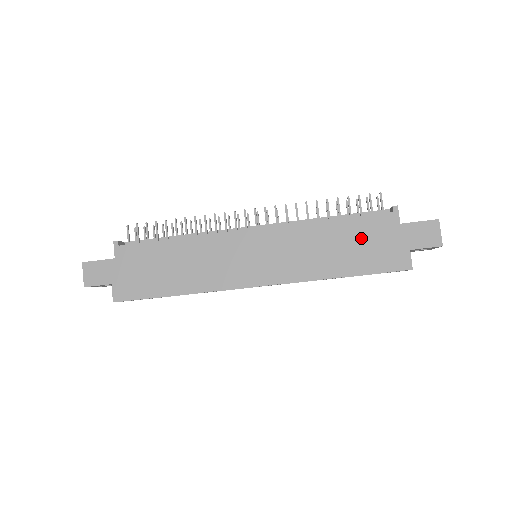
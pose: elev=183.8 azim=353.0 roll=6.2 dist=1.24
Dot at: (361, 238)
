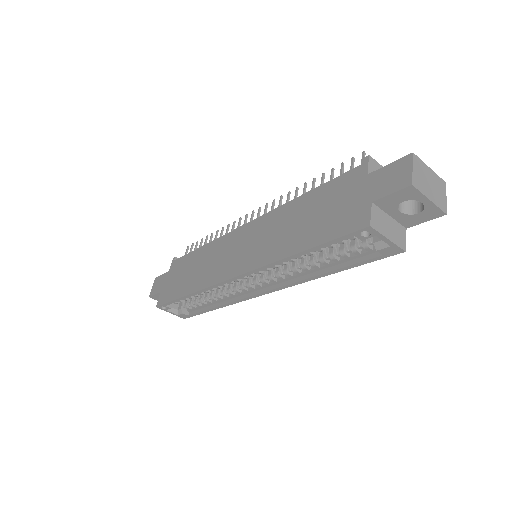
Dot at: (325, 204)
